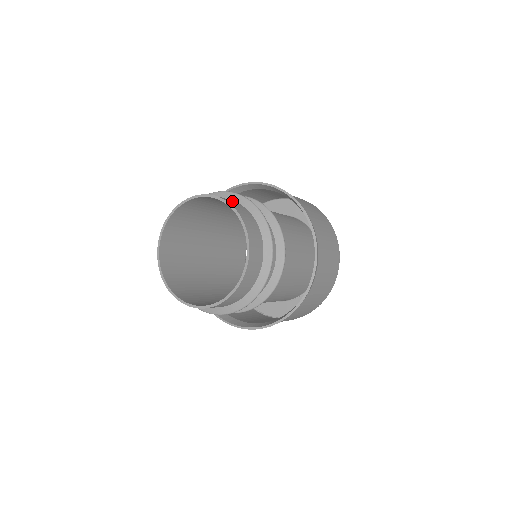
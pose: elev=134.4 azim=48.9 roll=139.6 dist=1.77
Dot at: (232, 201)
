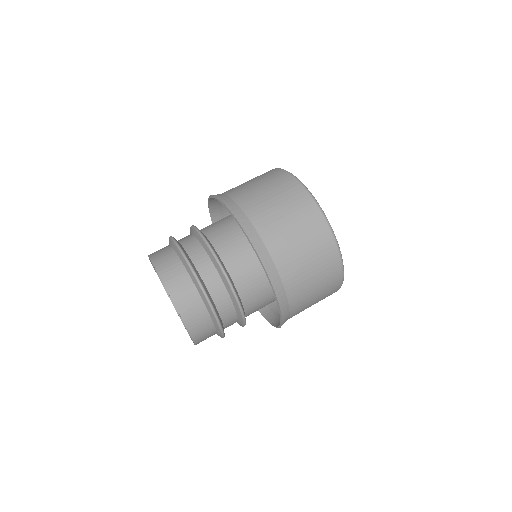
Dot at: (164, 252)
